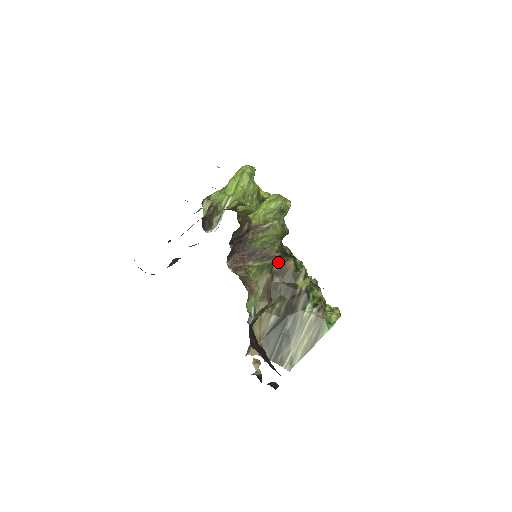
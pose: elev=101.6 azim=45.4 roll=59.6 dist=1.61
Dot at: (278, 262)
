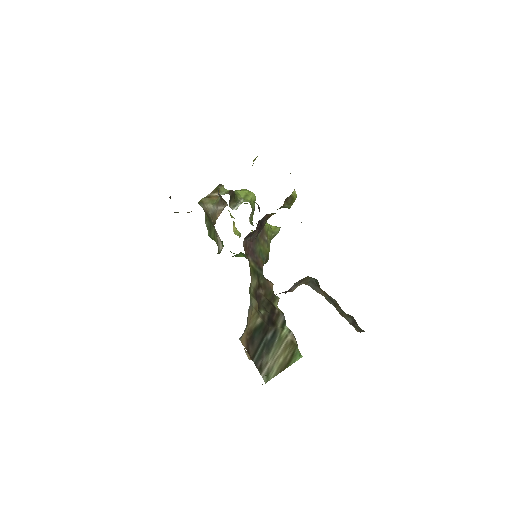
Dot at: (262, 277)
